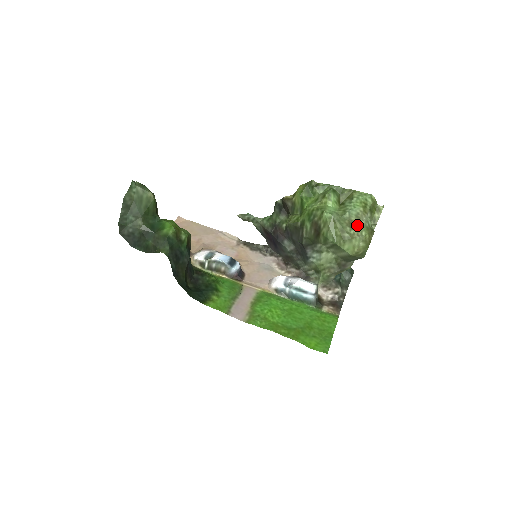
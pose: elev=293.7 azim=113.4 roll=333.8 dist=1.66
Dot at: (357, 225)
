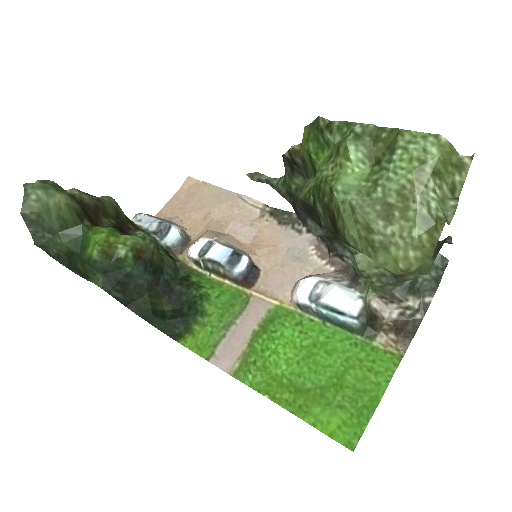
Dot at: (401, 214)
